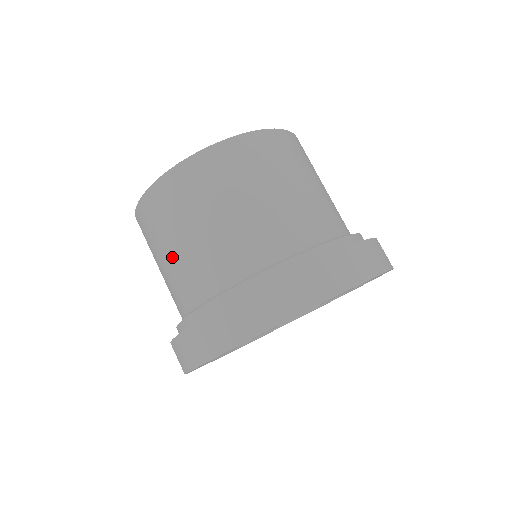
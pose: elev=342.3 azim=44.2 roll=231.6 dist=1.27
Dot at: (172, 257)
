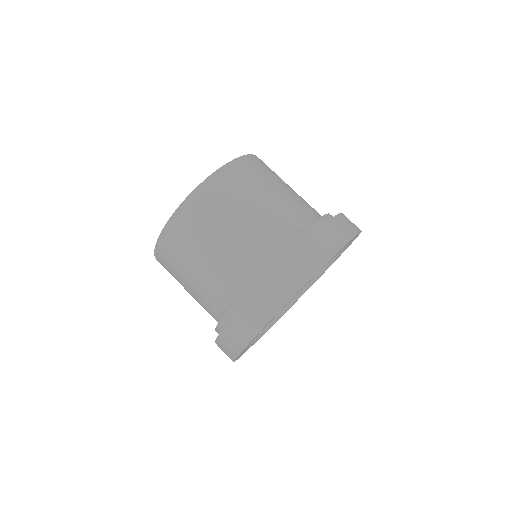
Dot at: (204, 265)
